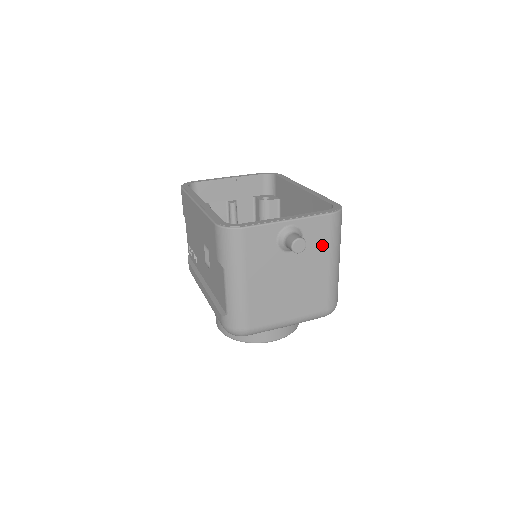
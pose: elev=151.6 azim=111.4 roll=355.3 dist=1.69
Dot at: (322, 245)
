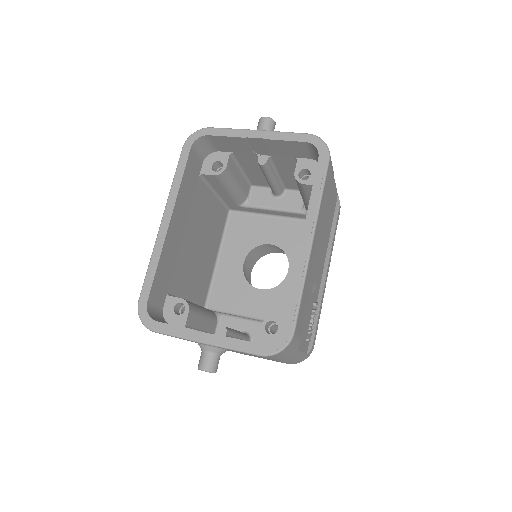
Dot at: (258, 356)
